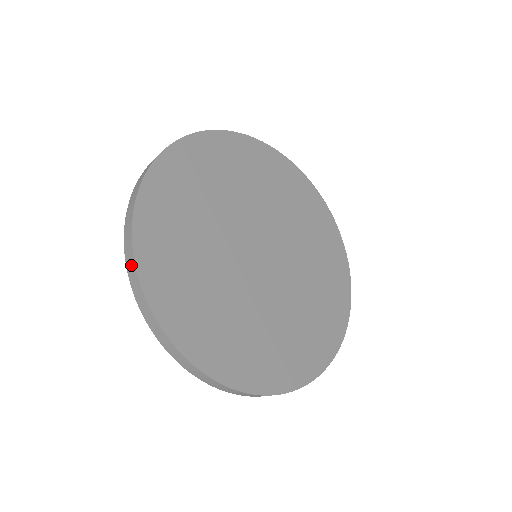
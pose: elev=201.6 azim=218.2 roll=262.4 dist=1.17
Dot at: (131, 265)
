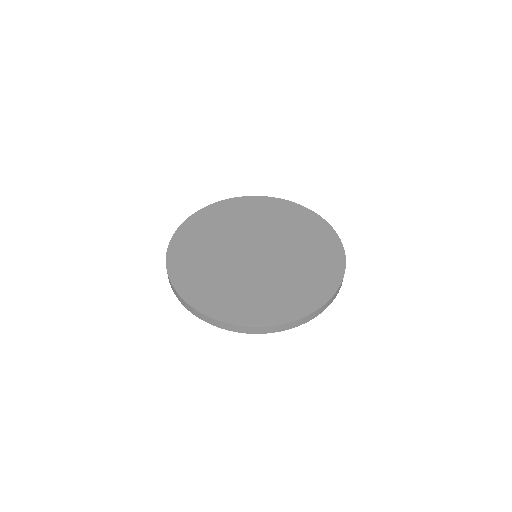
Dot at: occluded
